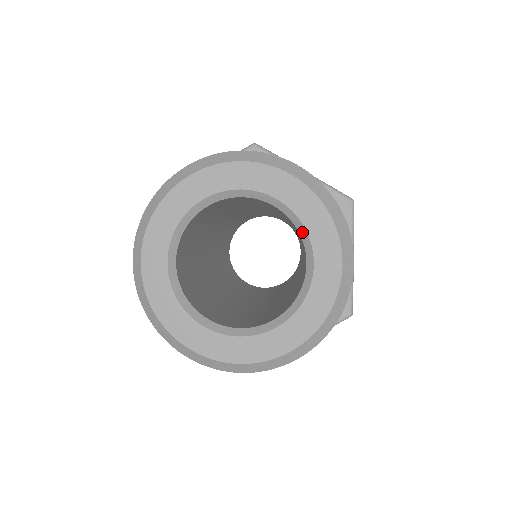
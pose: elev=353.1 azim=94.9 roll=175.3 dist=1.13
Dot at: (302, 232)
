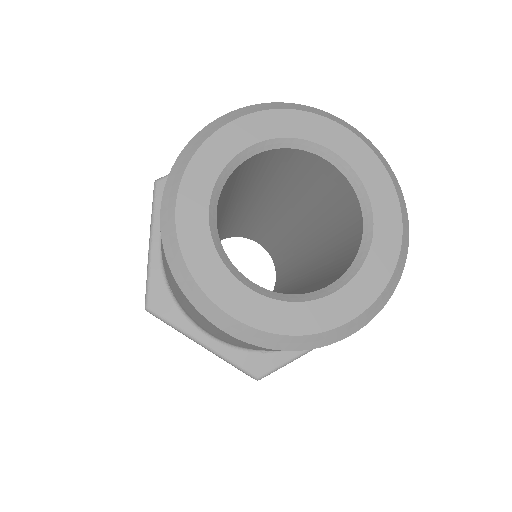
Dot at: (359, 190)
